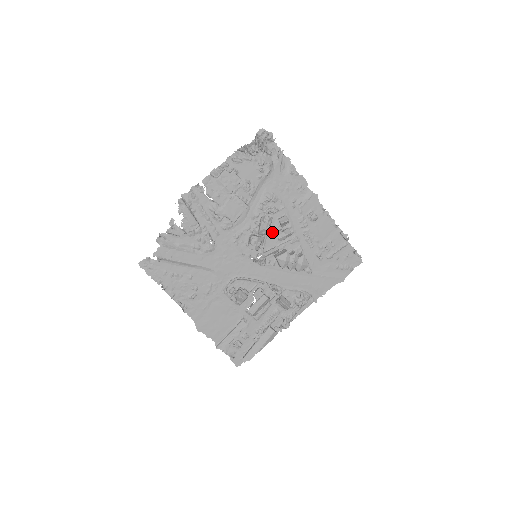
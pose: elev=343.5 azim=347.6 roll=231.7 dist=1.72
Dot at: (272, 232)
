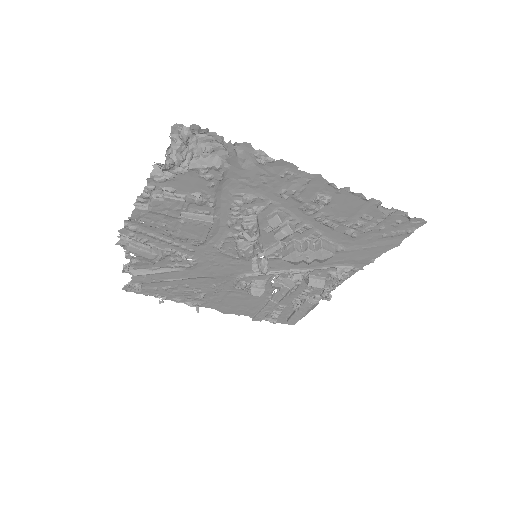
Dot at: (266, 230)
